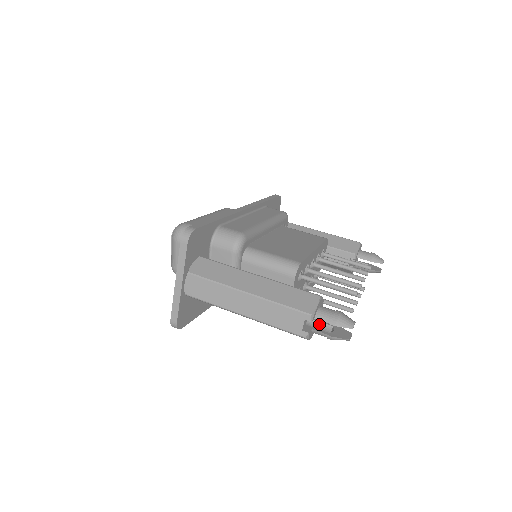
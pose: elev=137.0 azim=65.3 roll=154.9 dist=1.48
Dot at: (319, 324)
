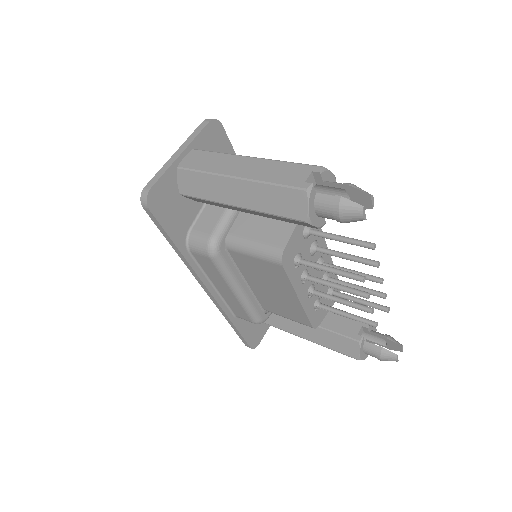
Dot at: occluded
